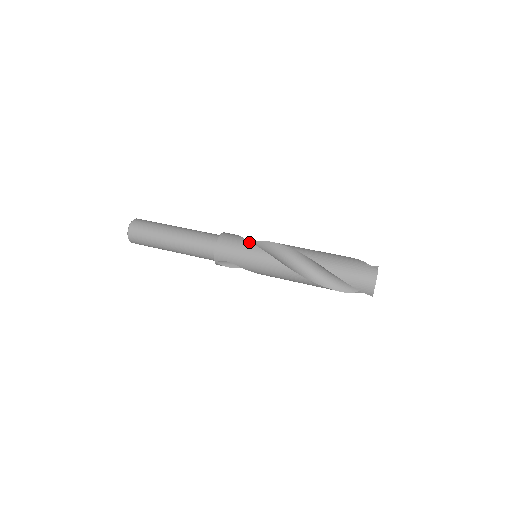
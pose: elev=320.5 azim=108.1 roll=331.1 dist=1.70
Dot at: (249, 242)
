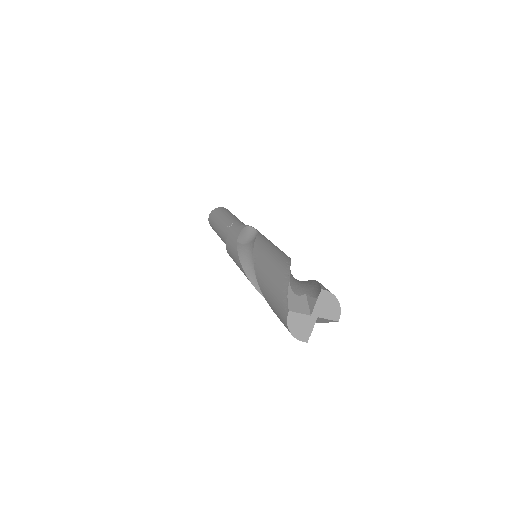
Dot at: (236, 246)
